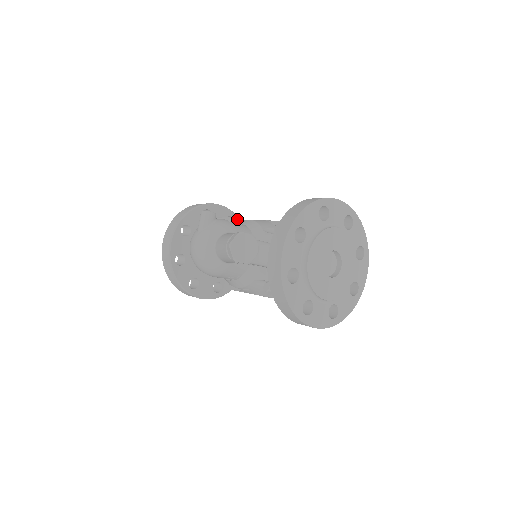
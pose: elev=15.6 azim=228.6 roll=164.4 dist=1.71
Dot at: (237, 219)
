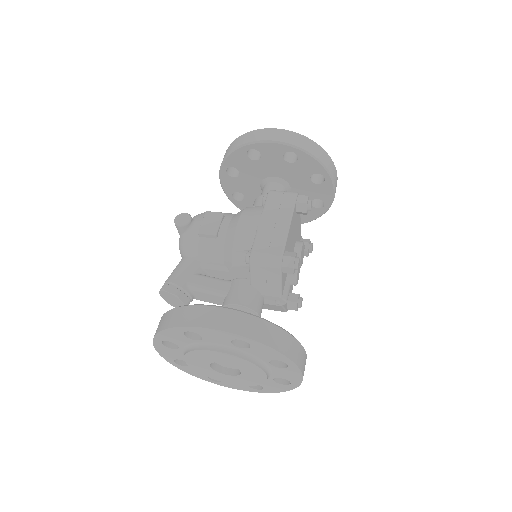
Dot at: (208, 234)
